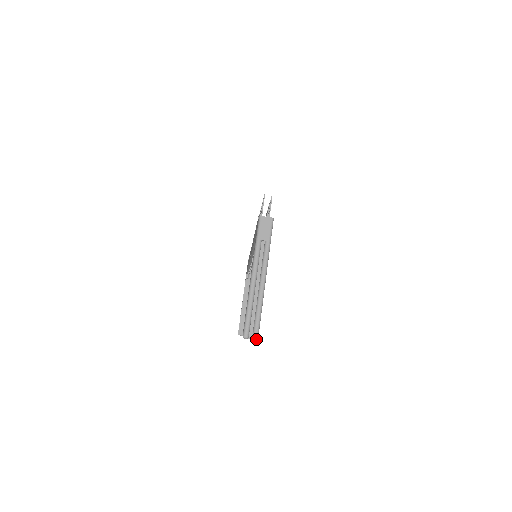
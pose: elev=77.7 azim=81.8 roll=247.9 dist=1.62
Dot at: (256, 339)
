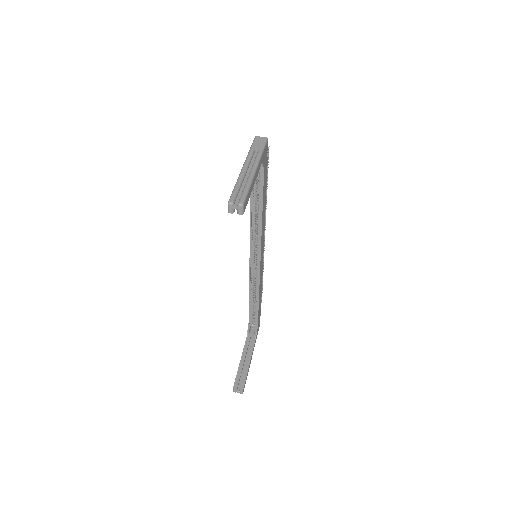
Dot at: (241, 205)
